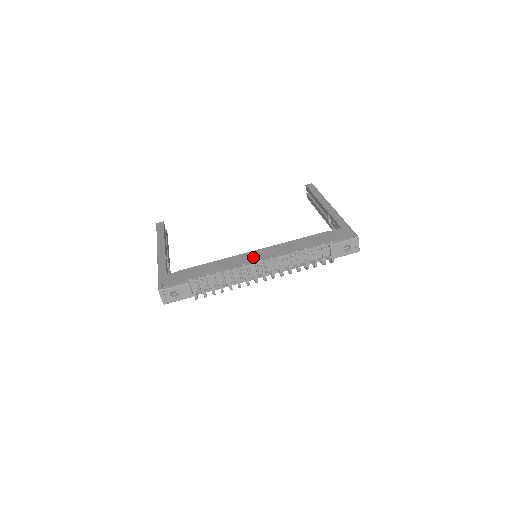
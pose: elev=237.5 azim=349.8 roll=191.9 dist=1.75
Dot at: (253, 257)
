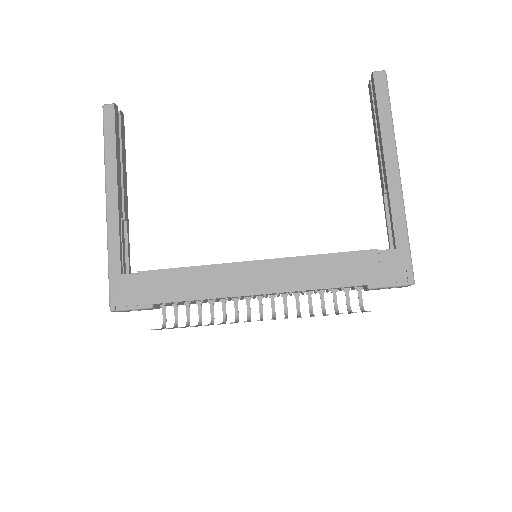
Dot at: (250, 279)
